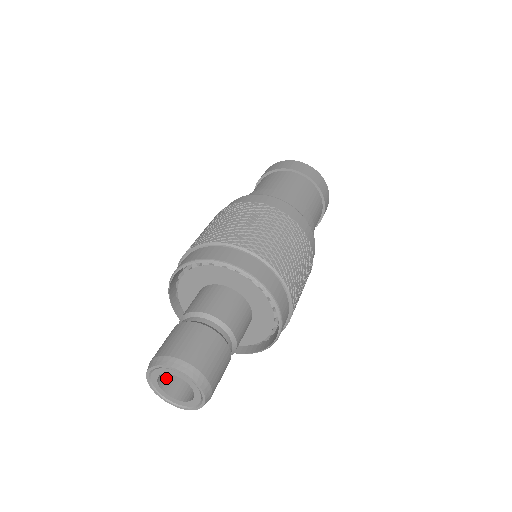
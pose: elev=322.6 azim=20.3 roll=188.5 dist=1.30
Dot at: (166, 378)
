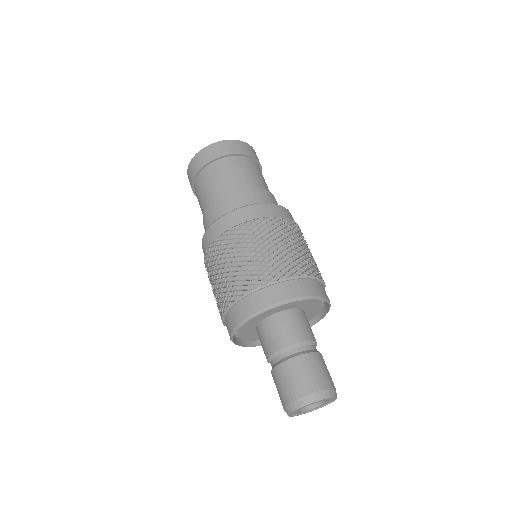
Dot at: occluded
